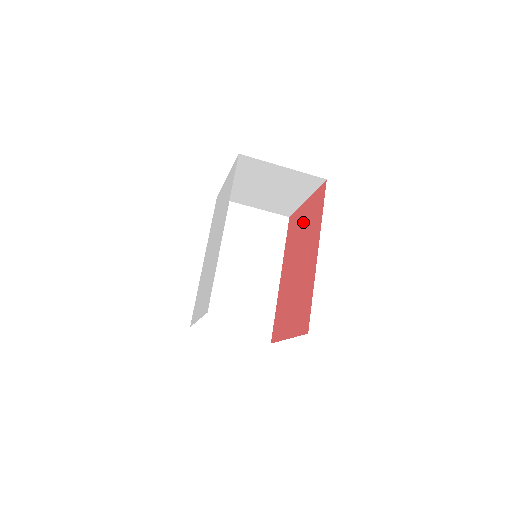
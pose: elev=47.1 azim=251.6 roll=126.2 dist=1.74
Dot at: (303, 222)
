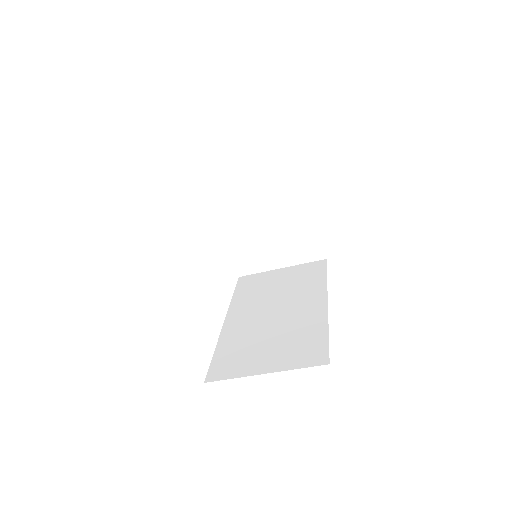
Dot at: occluded
